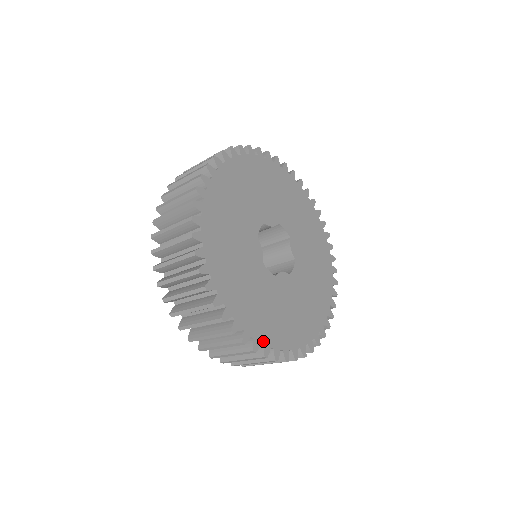
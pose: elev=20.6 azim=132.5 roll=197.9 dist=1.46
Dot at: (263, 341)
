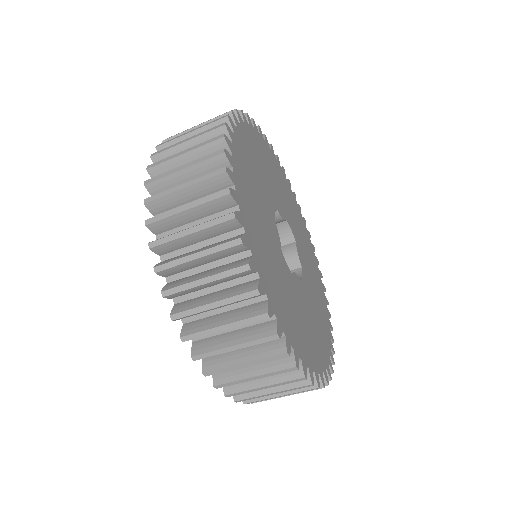
Dot at: (293, 345)
